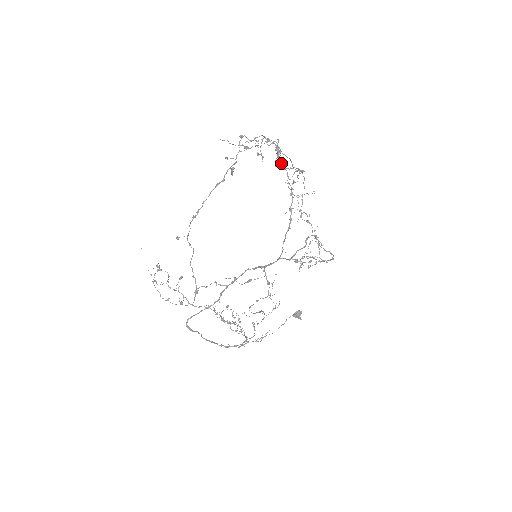
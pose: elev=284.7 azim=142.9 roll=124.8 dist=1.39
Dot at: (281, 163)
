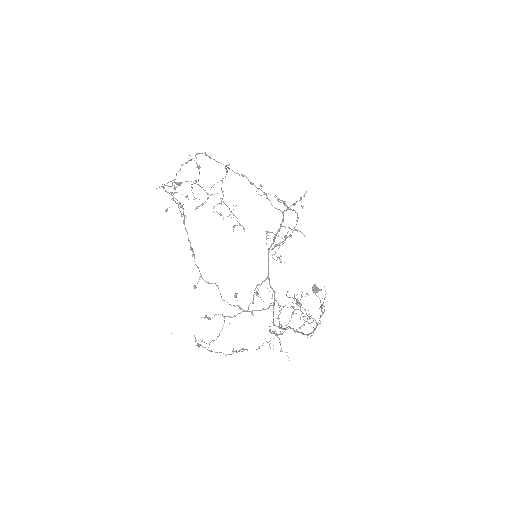
Dot at: (216, 161)
